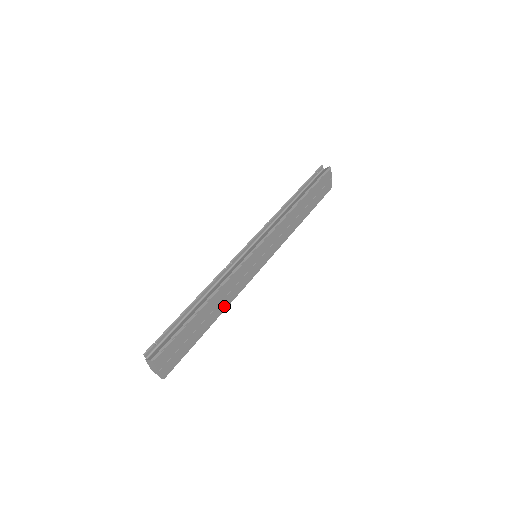
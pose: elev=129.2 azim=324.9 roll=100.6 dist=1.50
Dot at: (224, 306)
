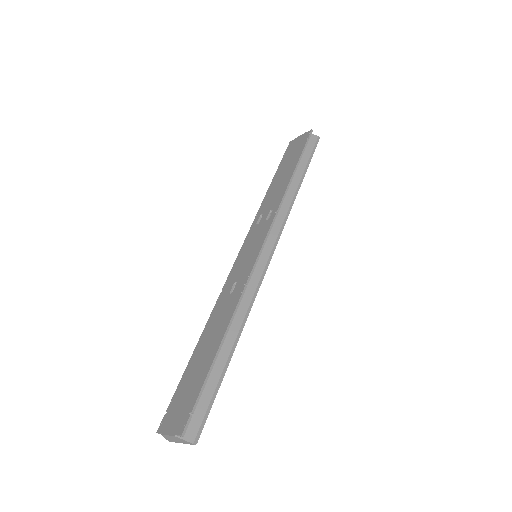
Dot at: occluded
